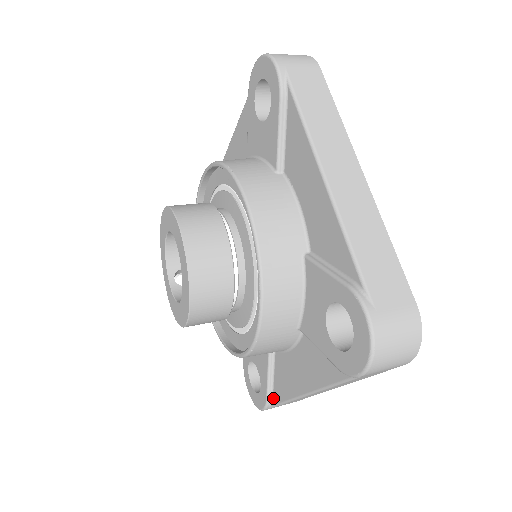
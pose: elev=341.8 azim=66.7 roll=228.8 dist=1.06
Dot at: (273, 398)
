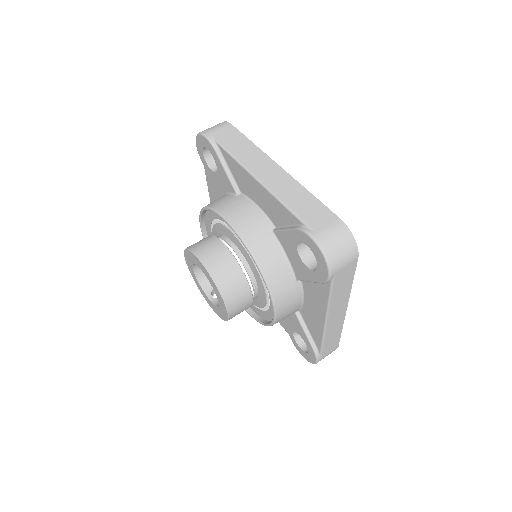
Dot at: (317, 347)
